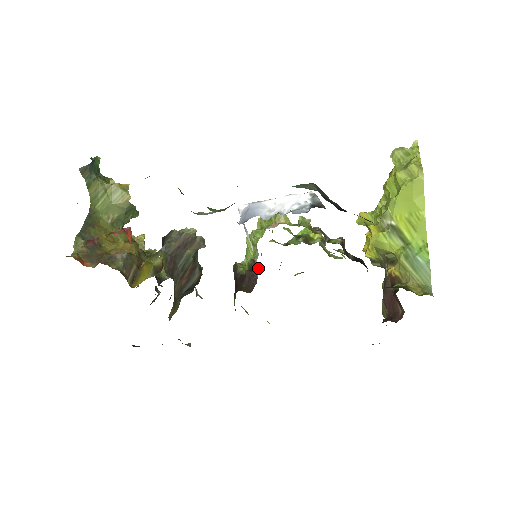
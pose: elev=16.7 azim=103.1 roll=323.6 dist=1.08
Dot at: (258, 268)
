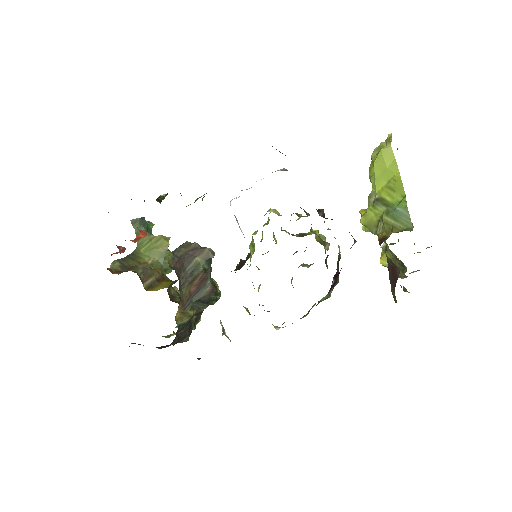
Dot at: (250, 255)
